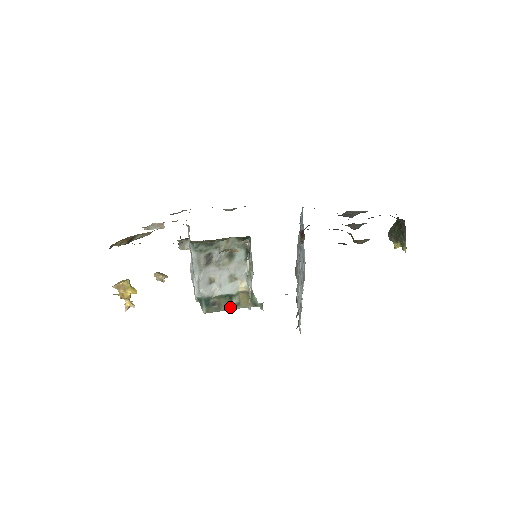
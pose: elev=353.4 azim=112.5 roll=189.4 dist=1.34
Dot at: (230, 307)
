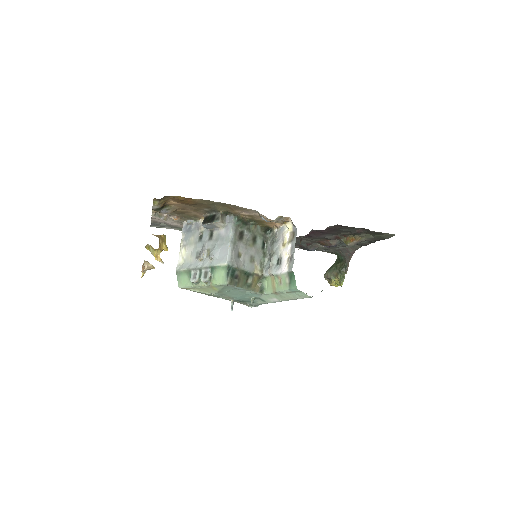
Dot at: (244, 286)
